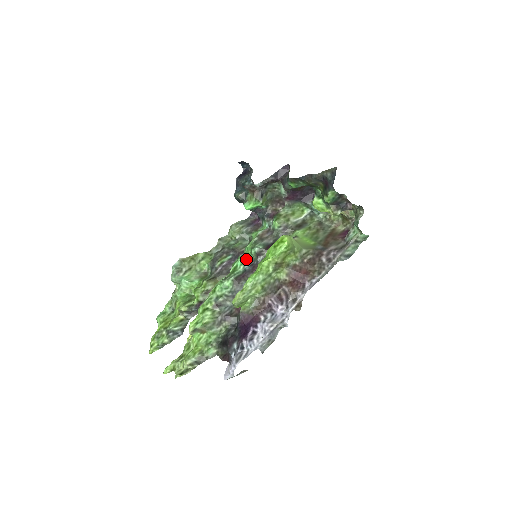
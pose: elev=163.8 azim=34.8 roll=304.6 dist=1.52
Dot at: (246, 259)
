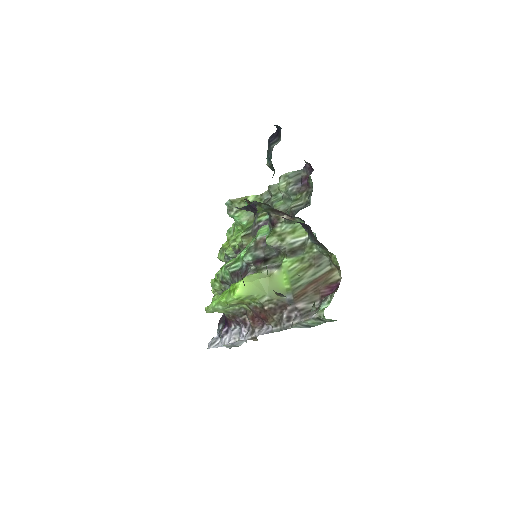
Dot at: occluded
